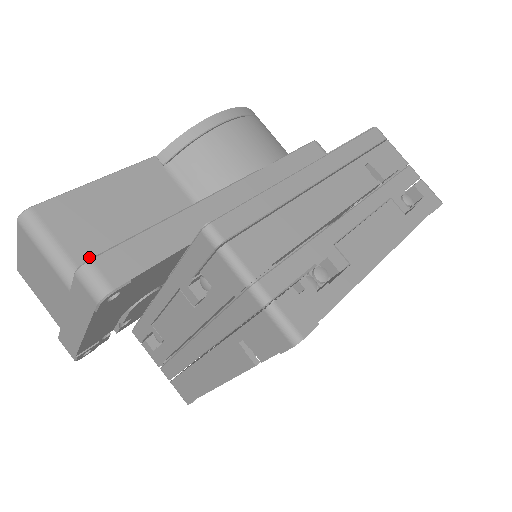
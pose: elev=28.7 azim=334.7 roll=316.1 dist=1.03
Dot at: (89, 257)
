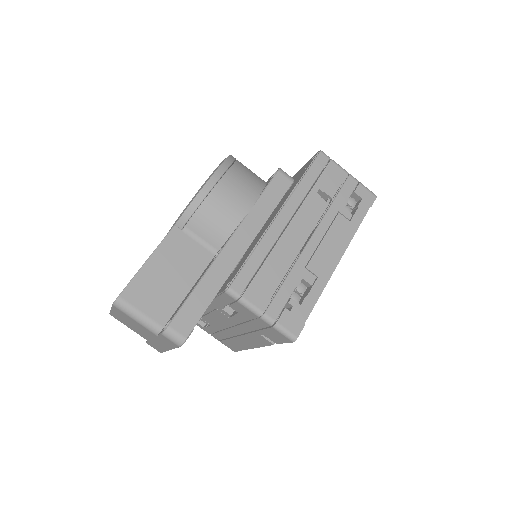
Dot at: (162, 315)
